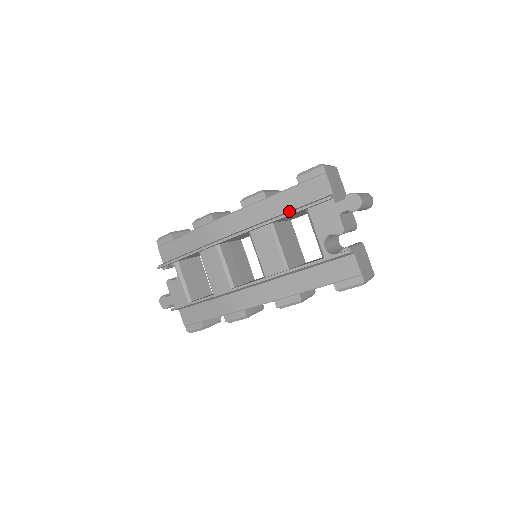
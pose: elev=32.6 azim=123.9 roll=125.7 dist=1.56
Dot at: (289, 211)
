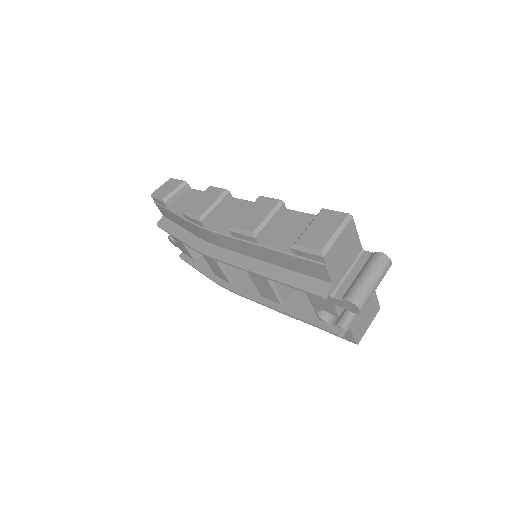
Dot at: (283, 271)
